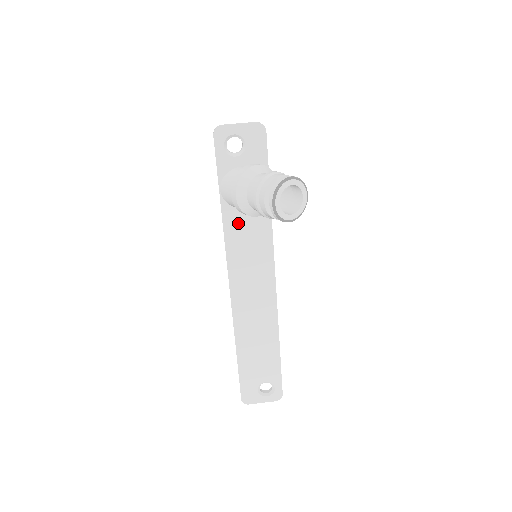
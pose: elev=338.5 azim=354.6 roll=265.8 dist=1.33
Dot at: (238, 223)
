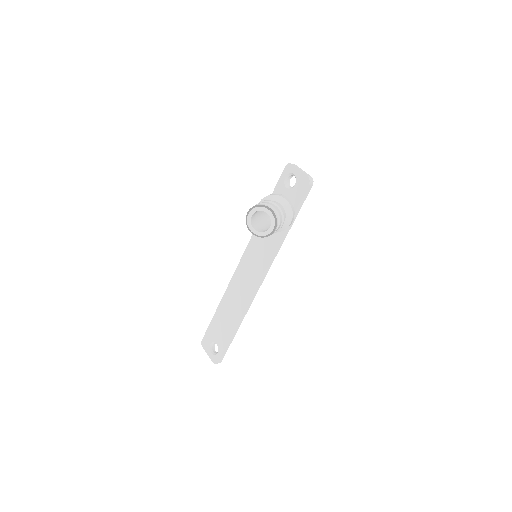
Dot at: occluded
